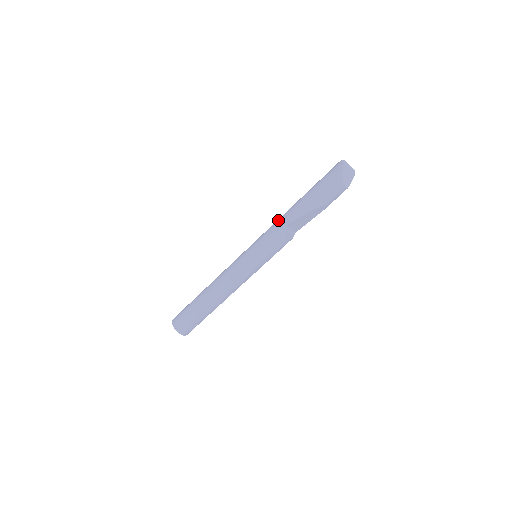
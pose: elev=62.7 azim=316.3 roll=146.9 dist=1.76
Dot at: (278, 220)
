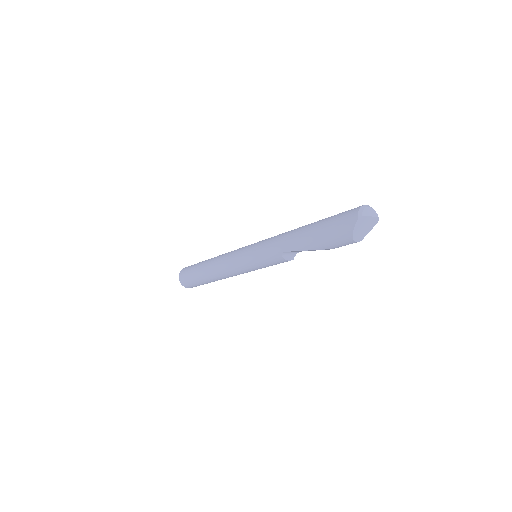
Dot at: (278, 239)
